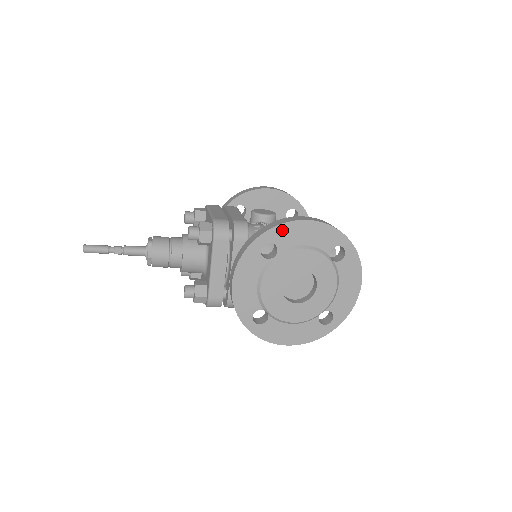
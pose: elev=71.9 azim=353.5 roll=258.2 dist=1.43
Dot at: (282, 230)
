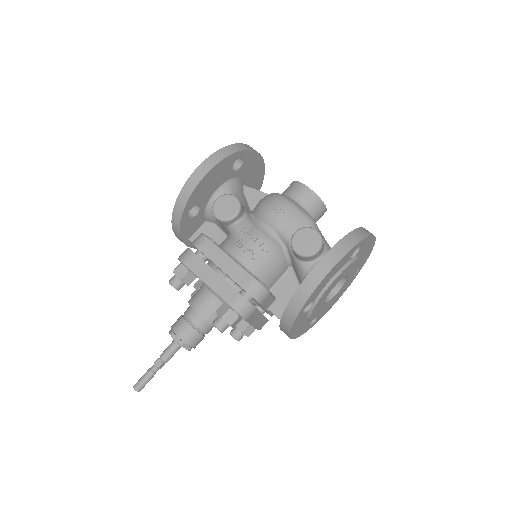
Dot at: (313, 294)
